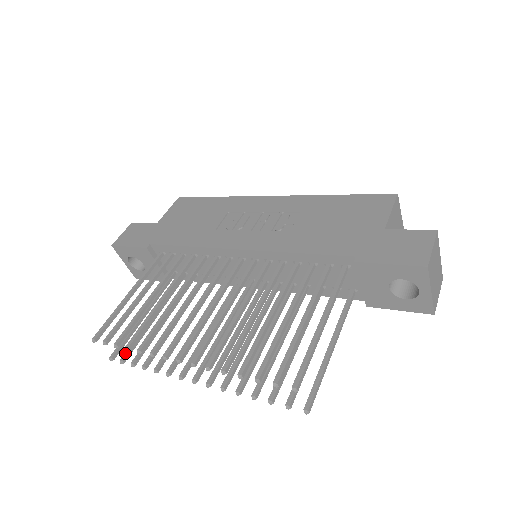
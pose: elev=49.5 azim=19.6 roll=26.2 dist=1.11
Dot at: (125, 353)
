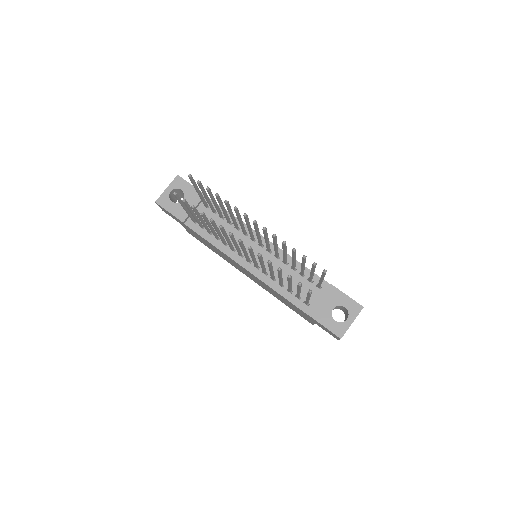
Dot at: occluded
